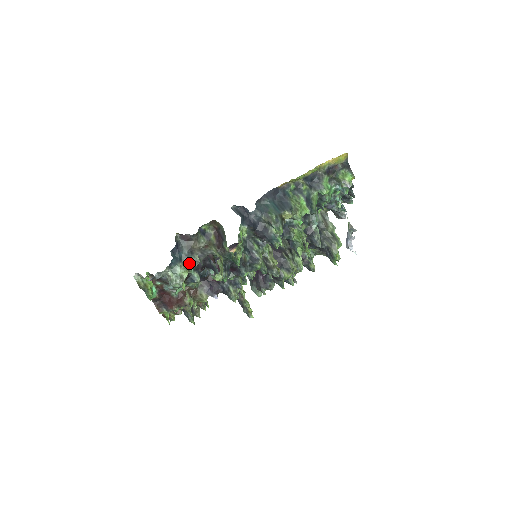
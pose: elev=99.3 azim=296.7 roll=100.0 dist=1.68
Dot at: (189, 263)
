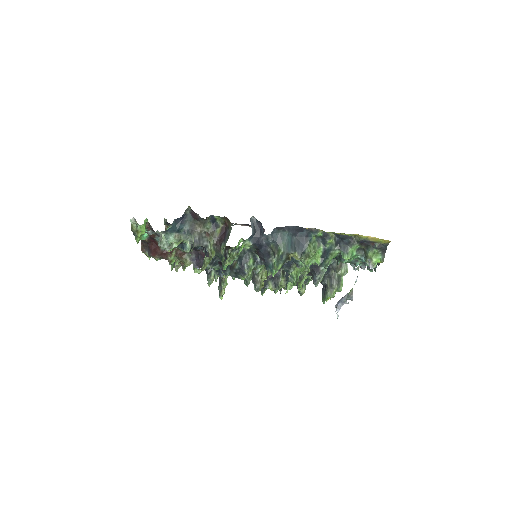
Dot at: (184, 238)
